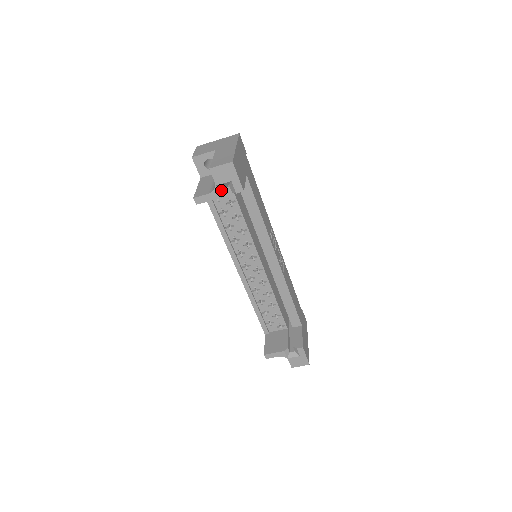
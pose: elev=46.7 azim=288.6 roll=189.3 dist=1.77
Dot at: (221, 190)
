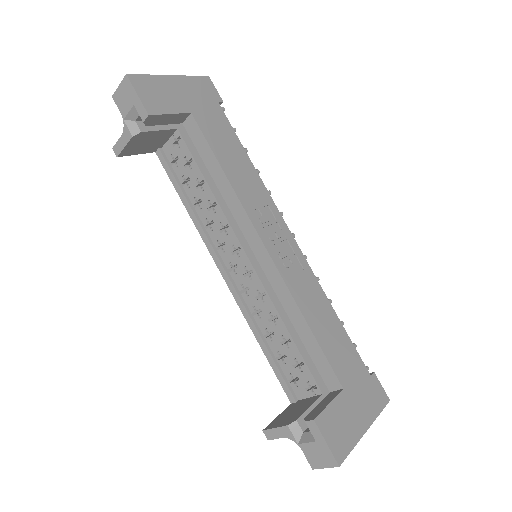
Dot at: (133, 126)
